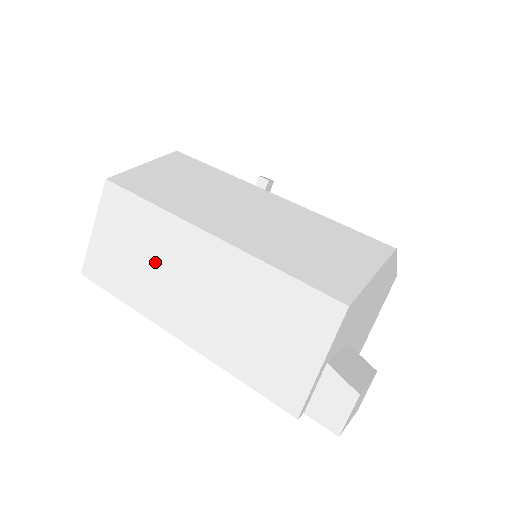
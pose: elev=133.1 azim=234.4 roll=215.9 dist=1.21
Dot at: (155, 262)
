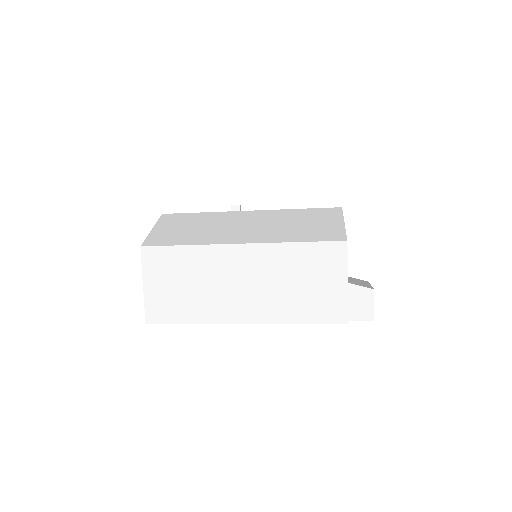
Dot at: (206, 283)
